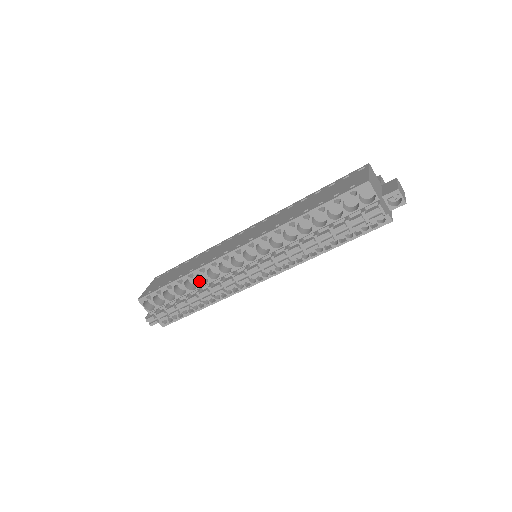
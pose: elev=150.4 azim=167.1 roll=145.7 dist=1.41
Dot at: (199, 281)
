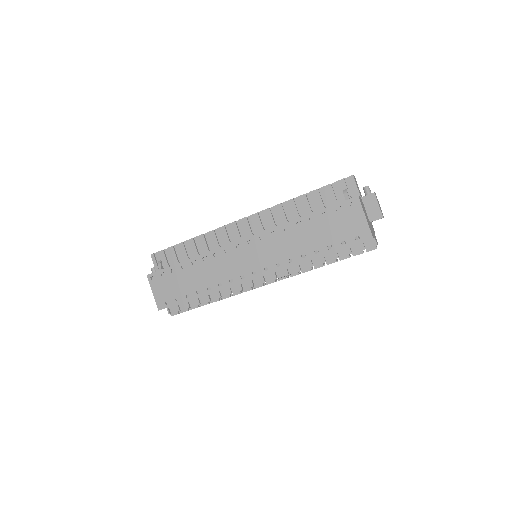
Dot at: occluded
